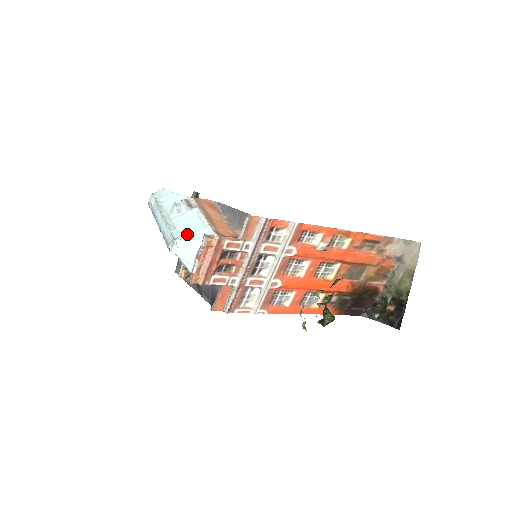
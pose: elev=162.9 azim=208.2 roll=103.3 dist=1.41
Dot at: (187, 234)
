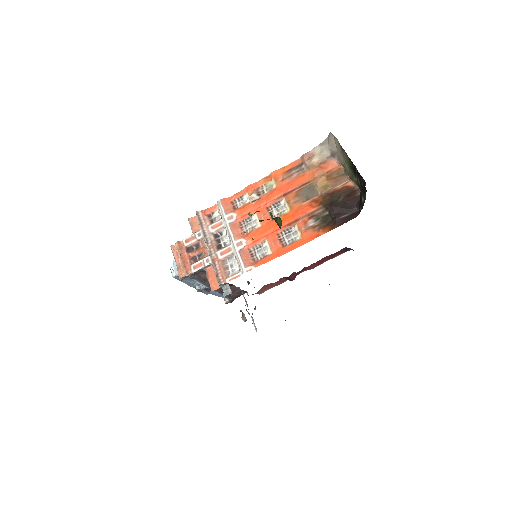
Dot at: occluded
